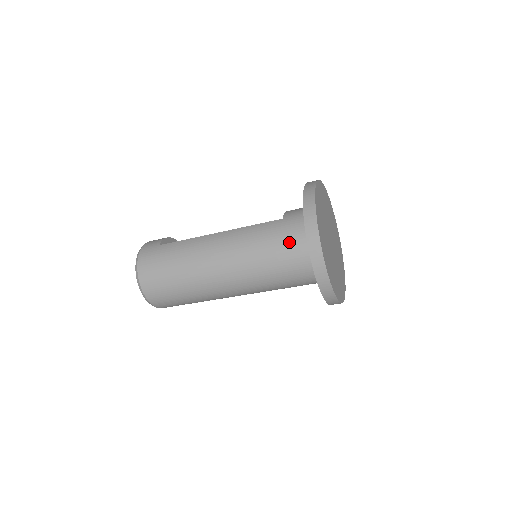
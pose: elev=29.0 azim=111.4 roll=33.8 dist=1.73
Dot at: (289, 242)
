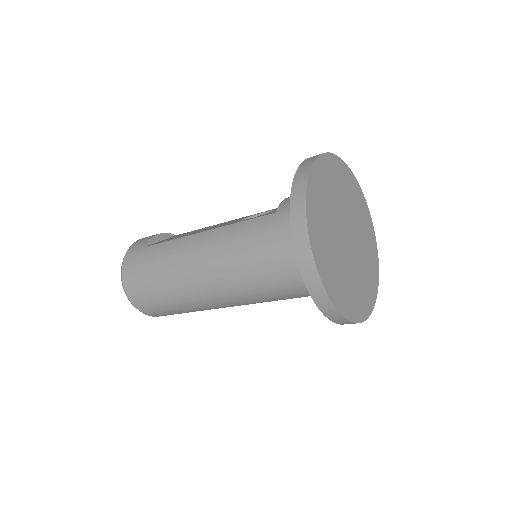
Dot at: (281, 247)
